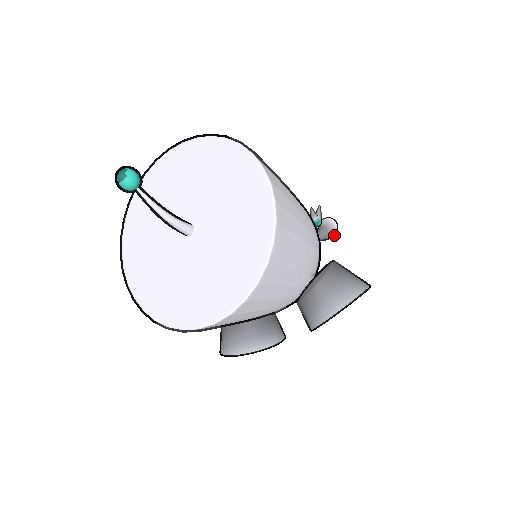
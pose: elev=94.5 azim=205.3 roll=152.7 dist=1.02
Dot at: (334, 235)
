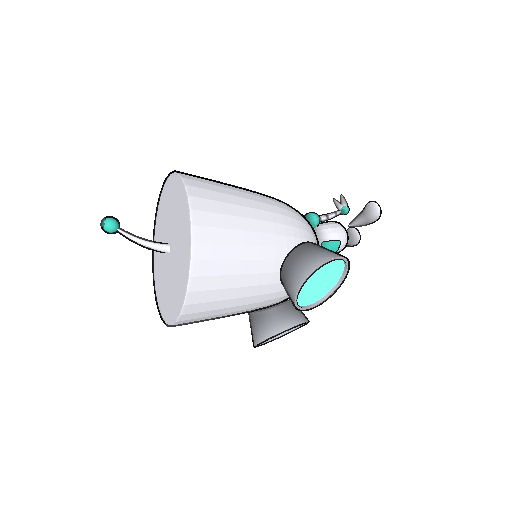
Dot at: occluded
